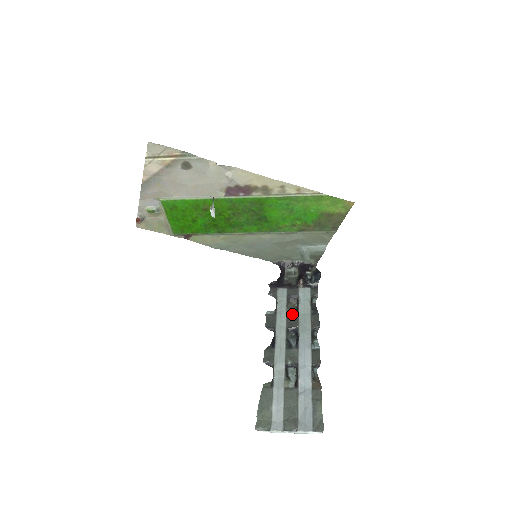
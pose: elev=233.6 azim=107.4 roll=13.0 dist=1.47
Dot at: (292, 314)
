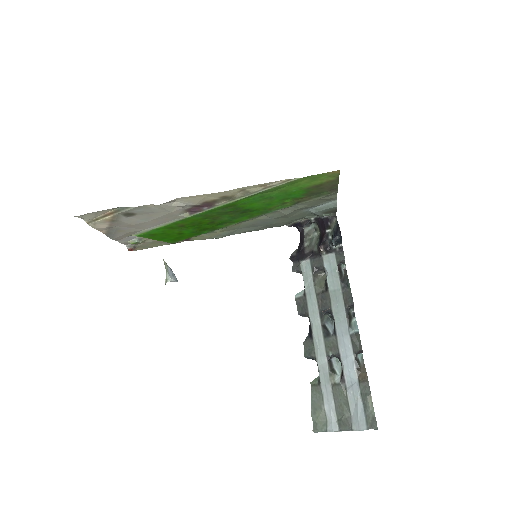
Dot at: (322, 293)
